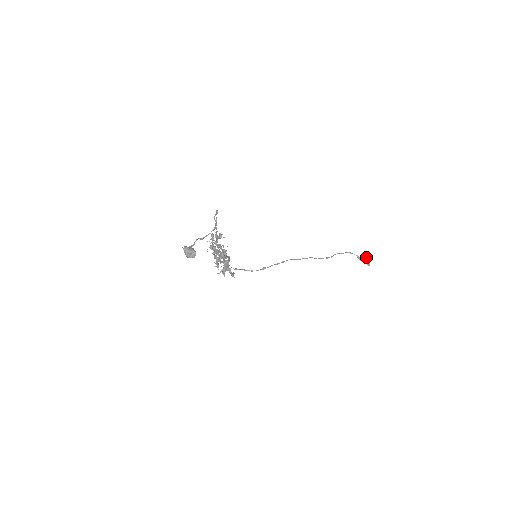
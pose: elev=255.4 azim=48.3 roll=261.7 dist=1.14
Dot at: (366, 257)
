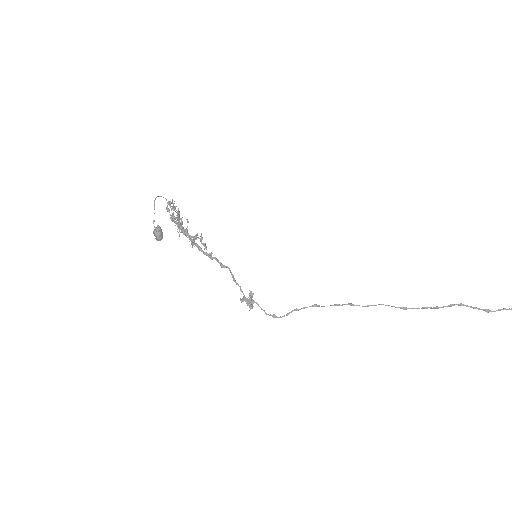
Dot at: out of frame
